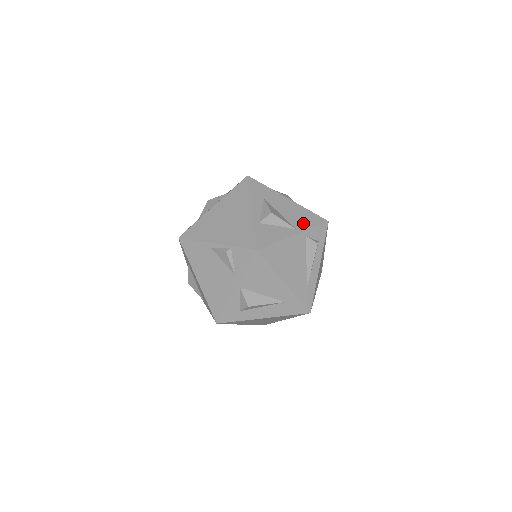
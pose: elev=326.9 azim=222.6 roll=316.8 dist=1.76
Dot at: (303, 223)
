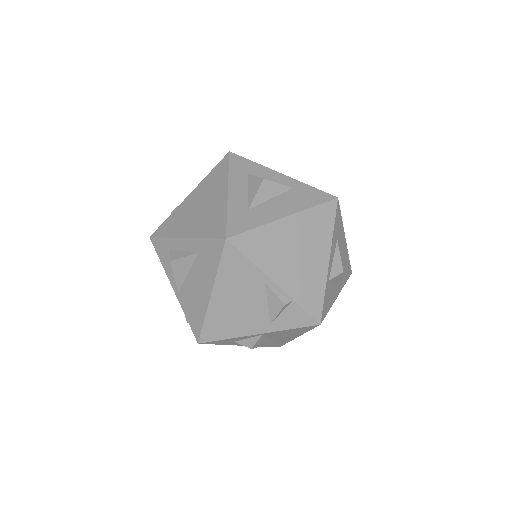
Dot at: (344, 277)
